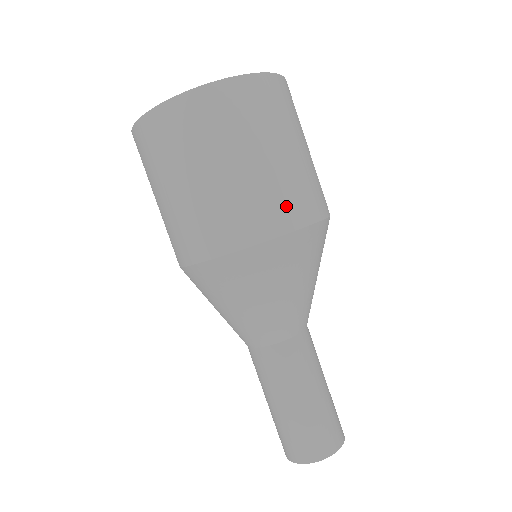
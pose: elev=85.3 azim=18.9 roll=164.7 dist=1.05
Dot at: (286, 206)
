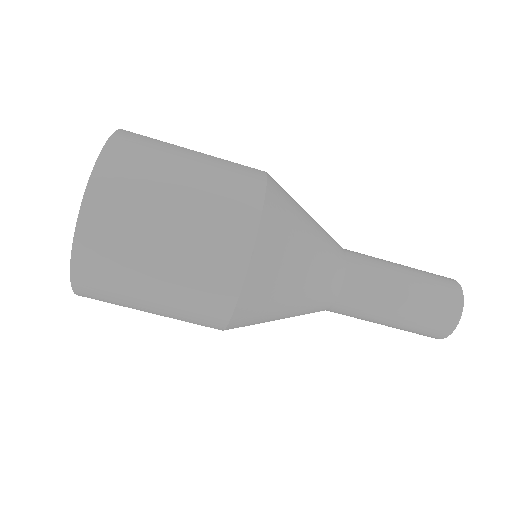
Dot at: (232, 218)
